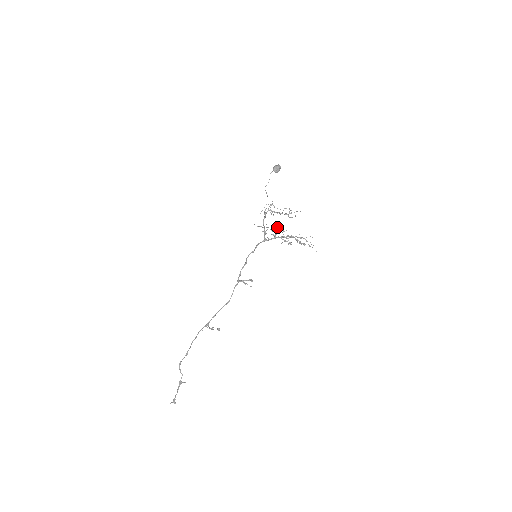
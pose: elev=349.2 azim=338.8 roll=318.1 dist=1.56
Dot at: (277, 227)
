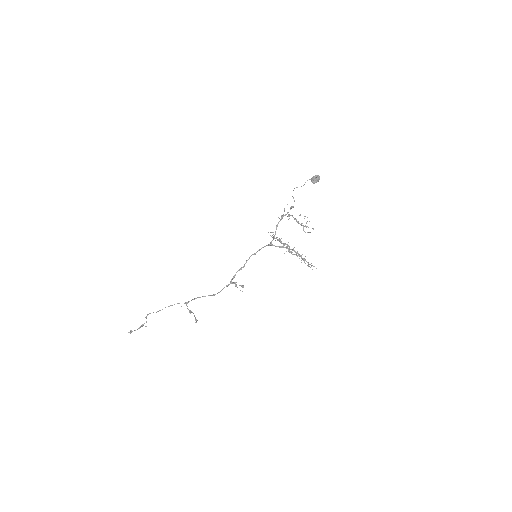
Dot at: occluded
